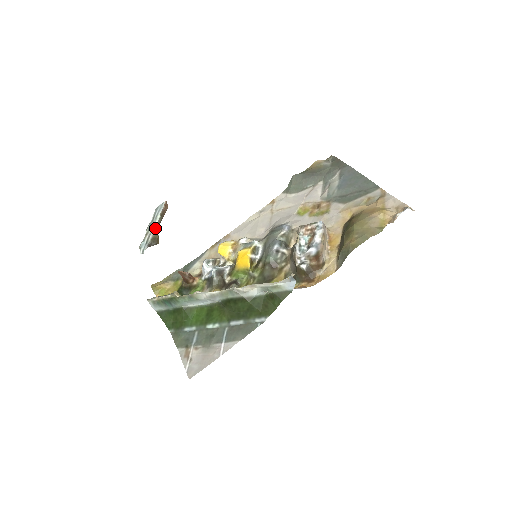
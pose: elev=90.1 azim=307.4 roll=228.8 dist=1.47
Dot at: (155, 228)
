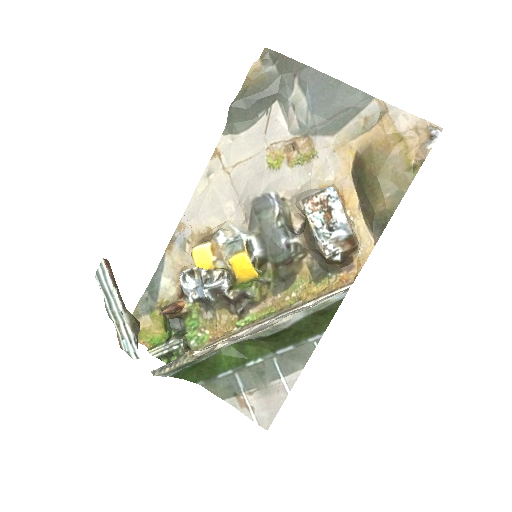
Dot at: (123, 310)
